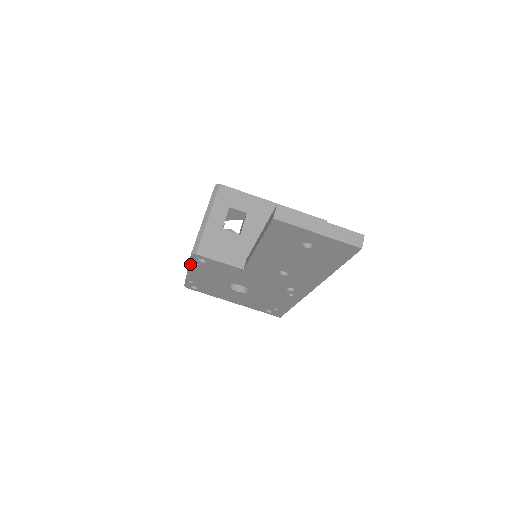
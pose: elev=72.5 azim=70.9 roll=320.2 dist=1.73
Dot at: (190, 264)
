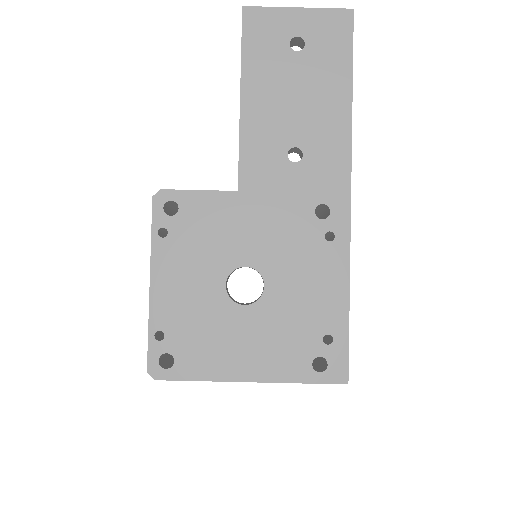
Dot at: (153, 242)
